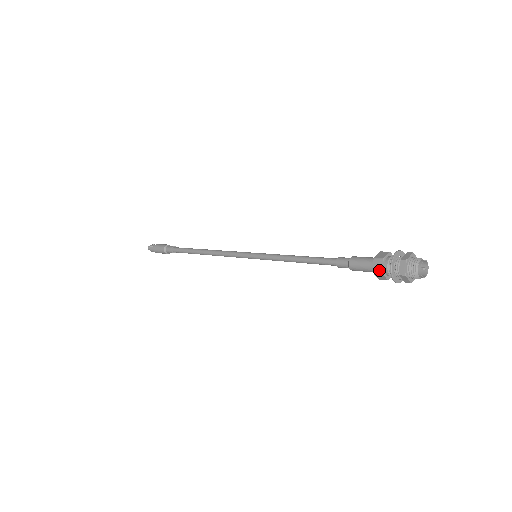
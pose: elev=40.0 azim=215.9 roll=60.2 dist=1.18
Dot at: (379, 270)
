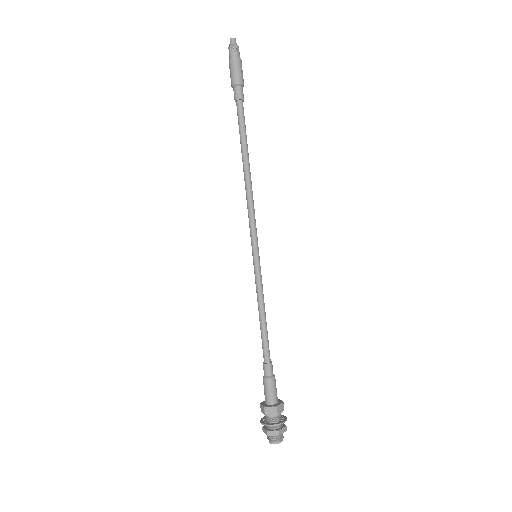
Dot at: (261, 410)
